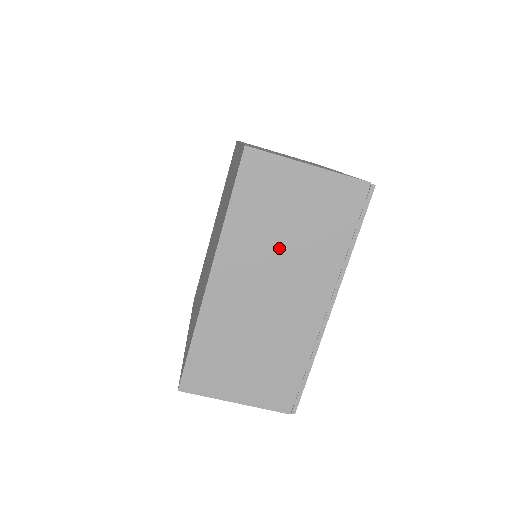
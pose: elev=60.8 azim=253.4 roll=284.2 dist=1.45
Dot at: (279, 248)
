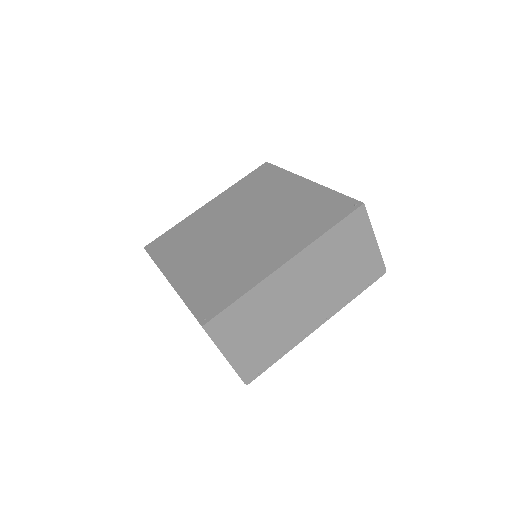
Dot at: (329, 273)
